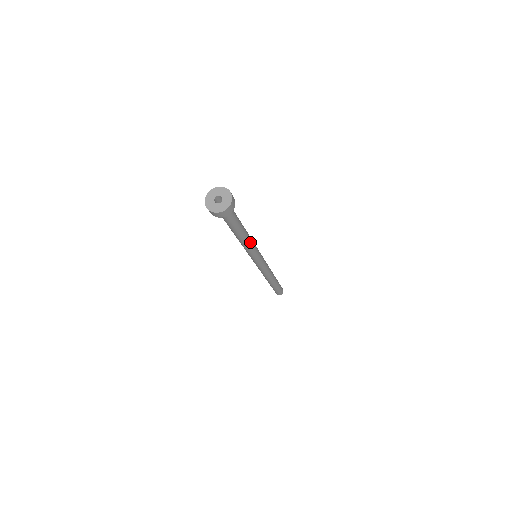
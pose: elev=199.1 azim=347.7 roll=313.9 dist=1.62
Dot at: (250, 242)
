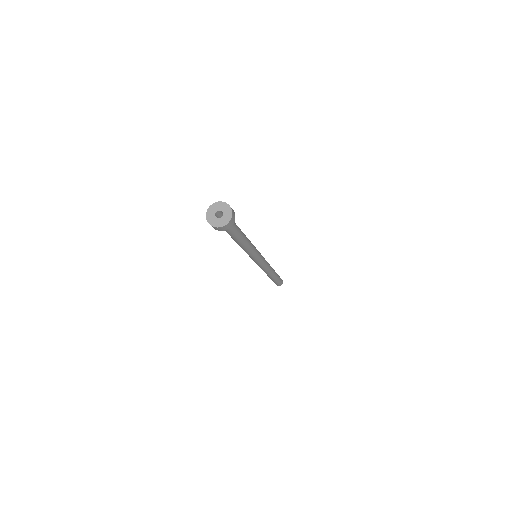
Dot at: (250, 242)
